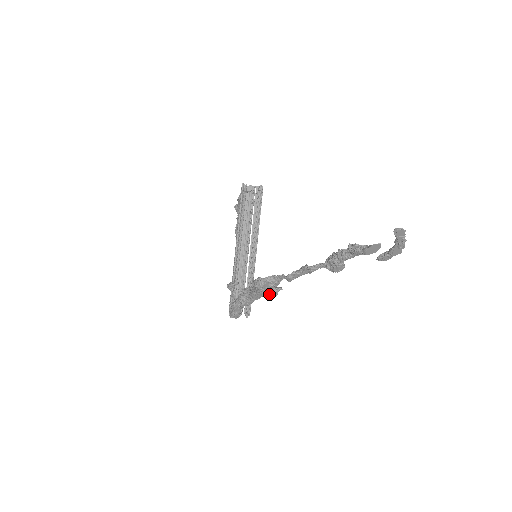
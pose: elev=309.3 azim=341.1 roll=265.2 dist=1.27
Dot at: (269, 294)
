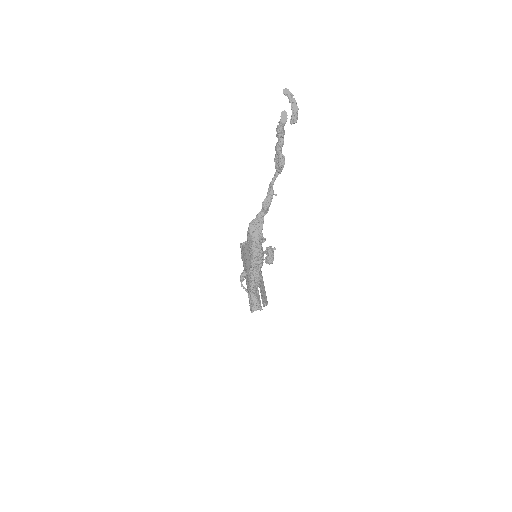
Dot at: (267, 256)
